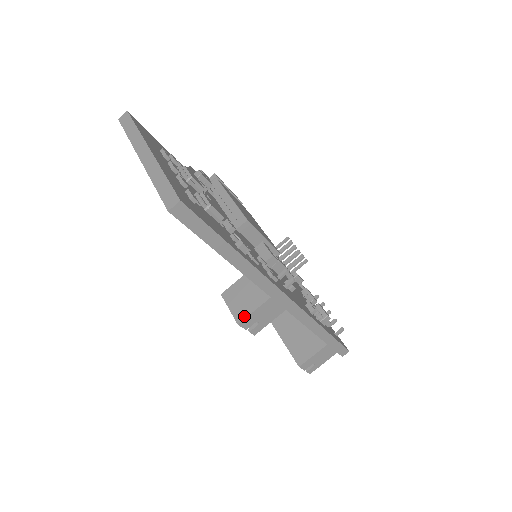
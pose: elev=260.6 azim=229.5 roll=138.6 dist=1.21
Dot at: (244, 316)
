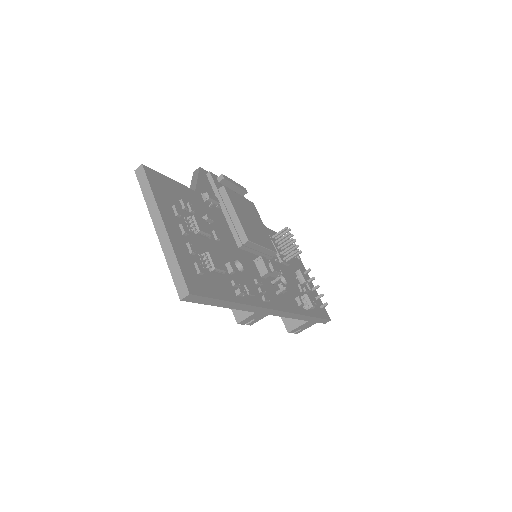
Dot at: (242, 318)
